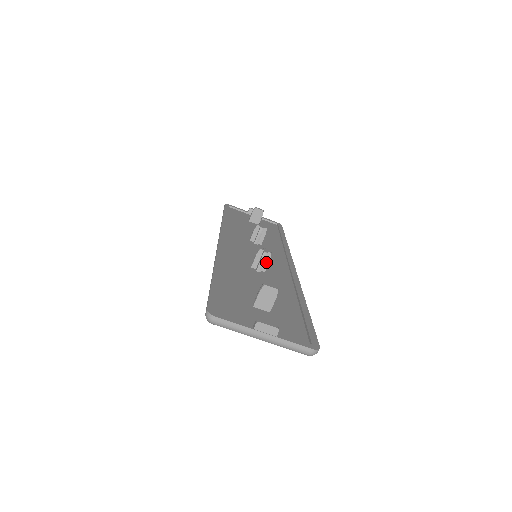
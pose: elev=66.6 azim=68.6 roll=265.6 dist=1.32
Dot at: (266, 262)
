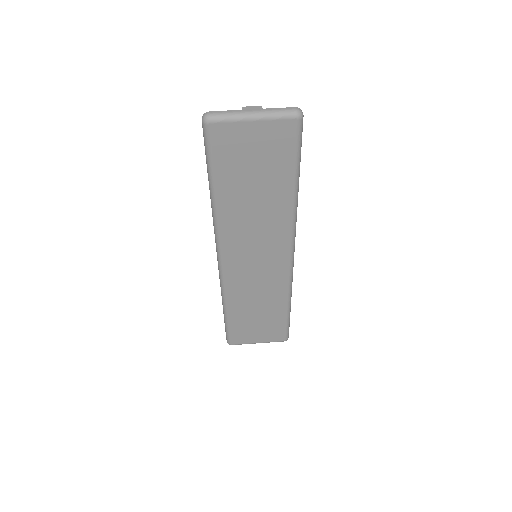
Dot at: occluded
